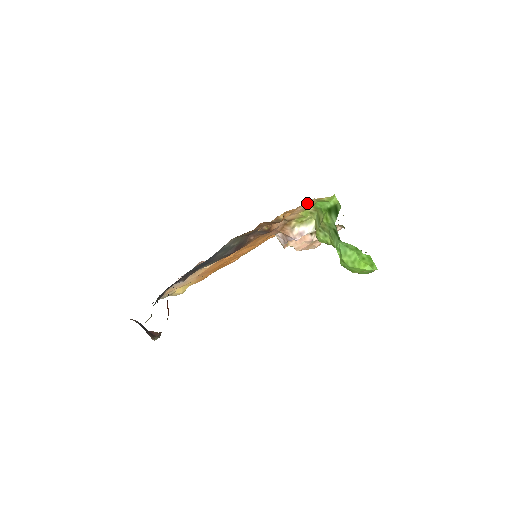
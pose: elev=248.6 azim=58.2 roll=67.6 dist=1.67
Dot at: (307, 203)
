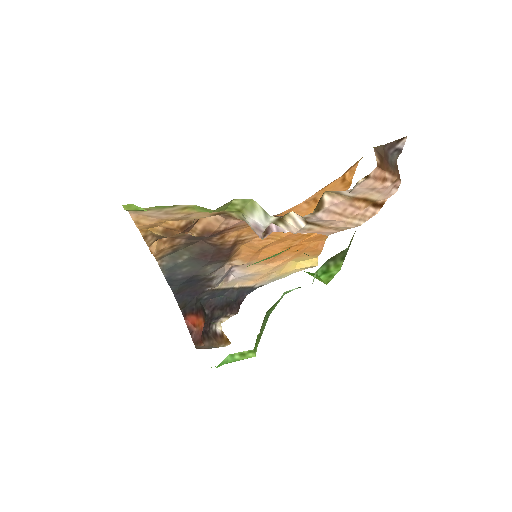
Dot at: (145, 213)
